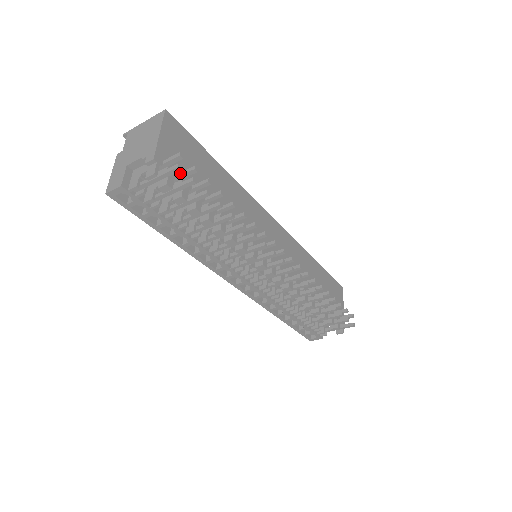
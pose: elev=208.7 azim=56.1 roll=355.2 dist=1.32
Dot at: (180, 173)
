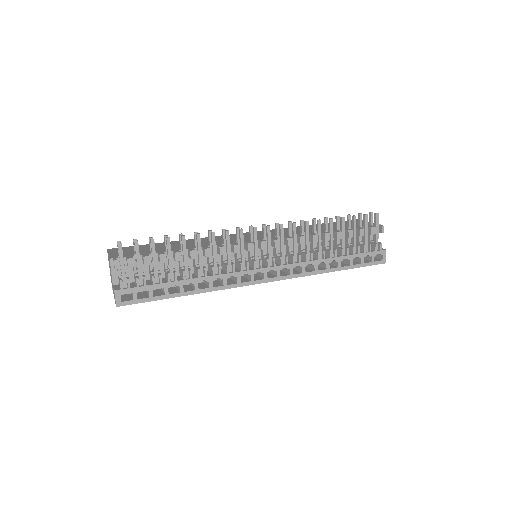
Dot at: (134, 253)
